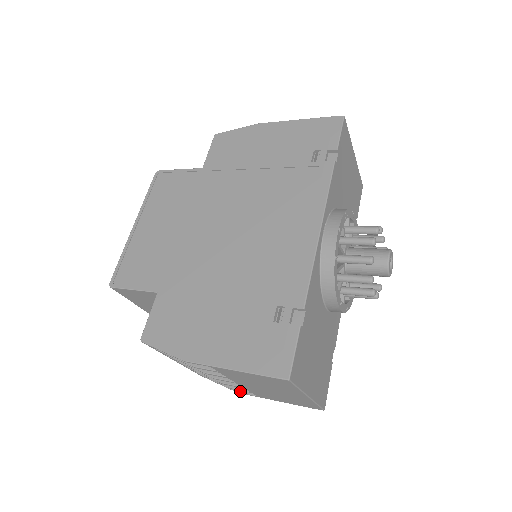
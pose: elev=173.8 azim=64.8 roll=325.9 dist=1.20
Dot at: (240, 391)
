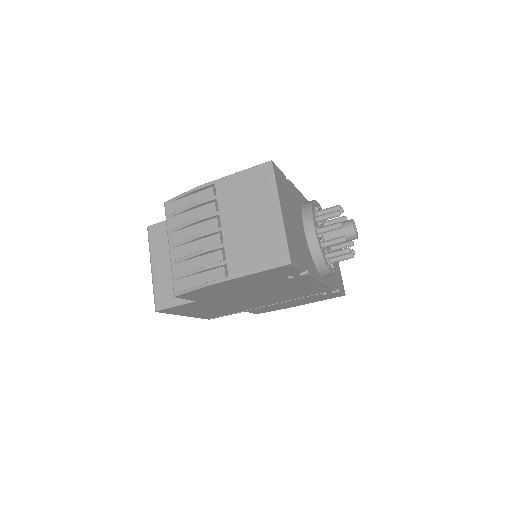
Dot at: (212, 281)
